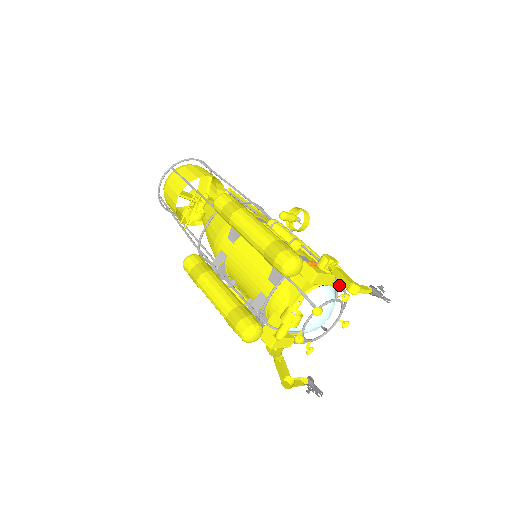
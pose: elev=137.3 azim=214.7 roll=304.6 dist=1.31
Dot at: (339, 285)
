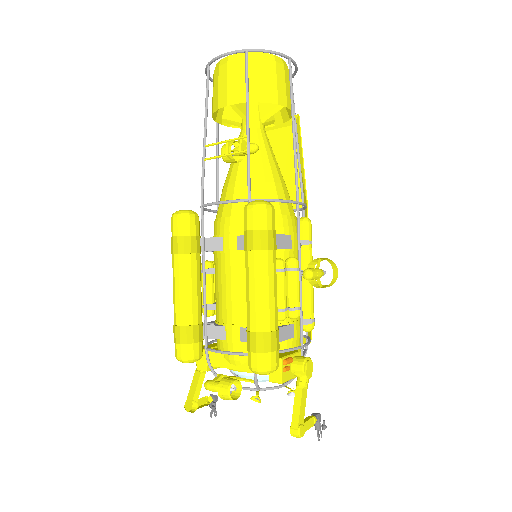
Dot at: occluded
